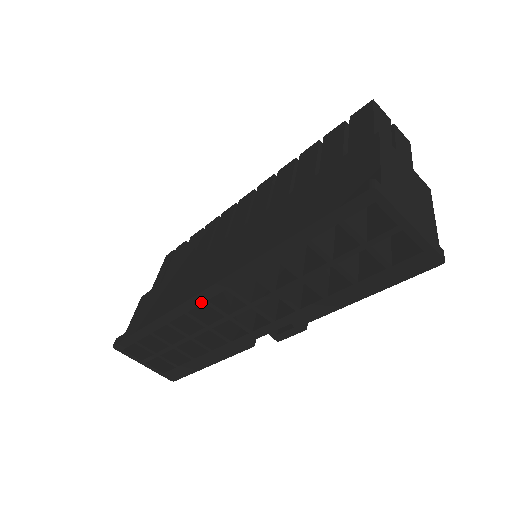
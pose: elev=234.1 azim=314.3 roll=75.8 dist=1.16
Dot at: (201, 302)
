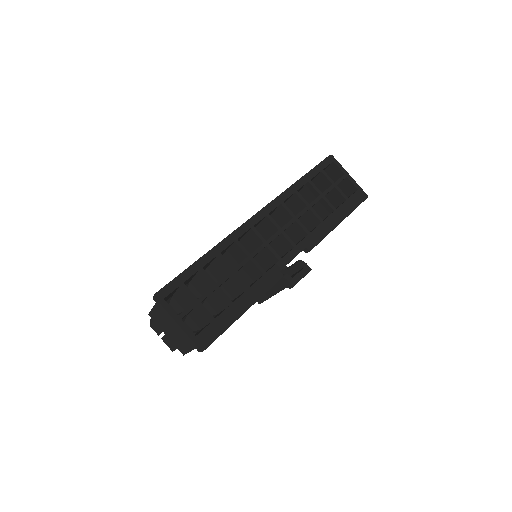
Dot at: (249, 228)
